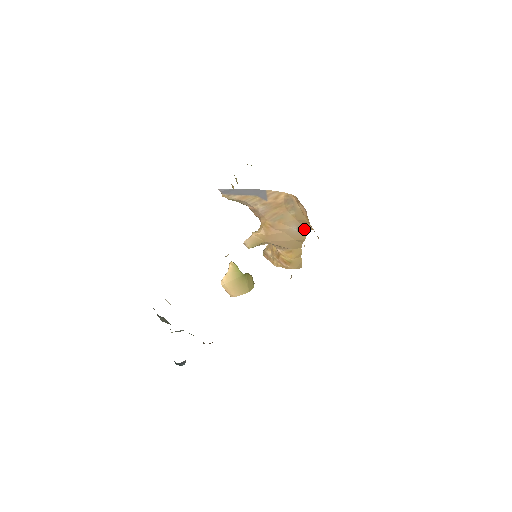
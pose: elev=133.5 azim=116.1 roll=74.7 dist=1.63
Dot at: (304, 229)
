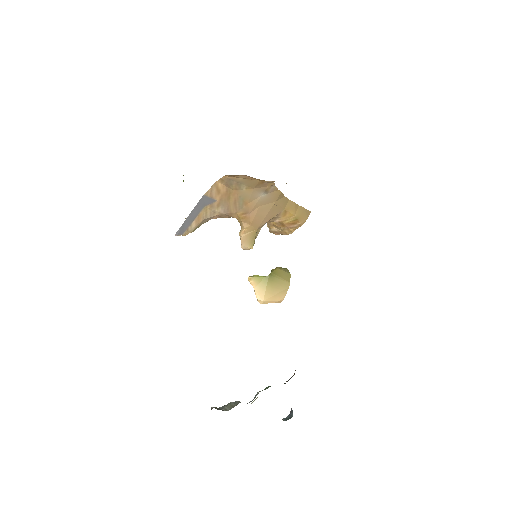
Dot at: (269, 187)
